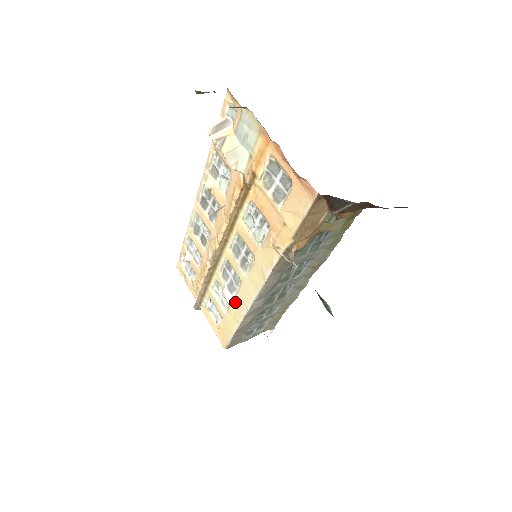
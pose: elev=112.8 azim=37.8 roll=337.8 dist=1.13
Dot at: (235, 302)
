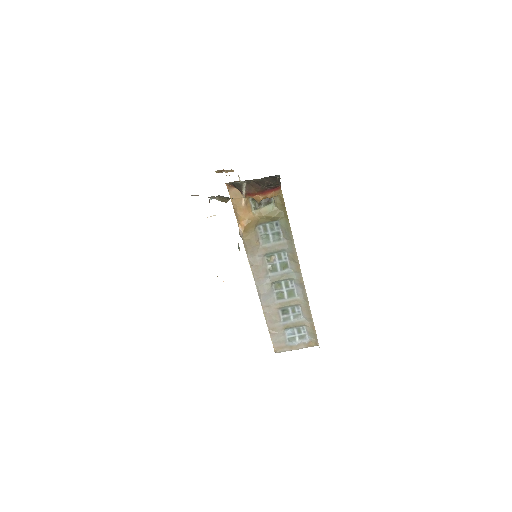
Dot at: occluded
